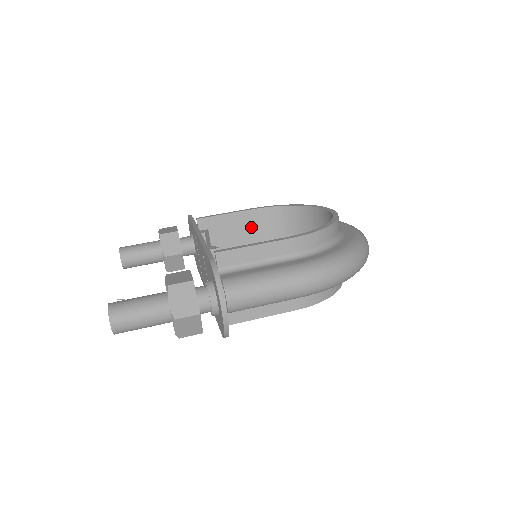
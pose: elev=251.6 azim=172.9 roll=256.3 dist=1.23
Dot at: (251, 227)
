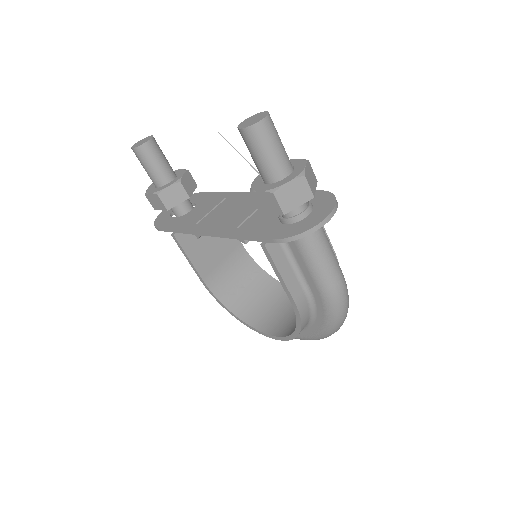
Dot at: (229, 251)
